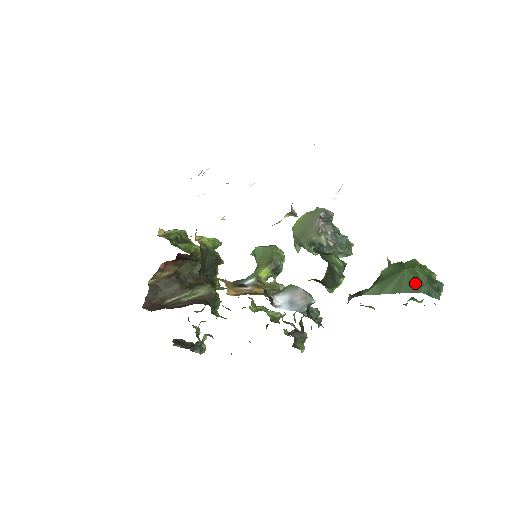
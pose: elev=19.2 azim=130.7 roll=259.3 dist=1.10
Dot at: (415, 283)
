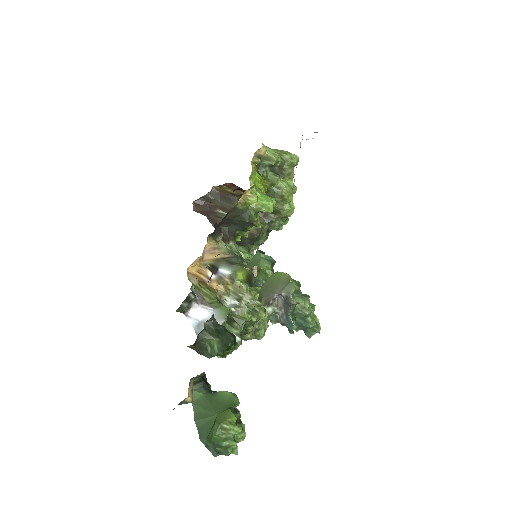
Dot at: (207, 430)
